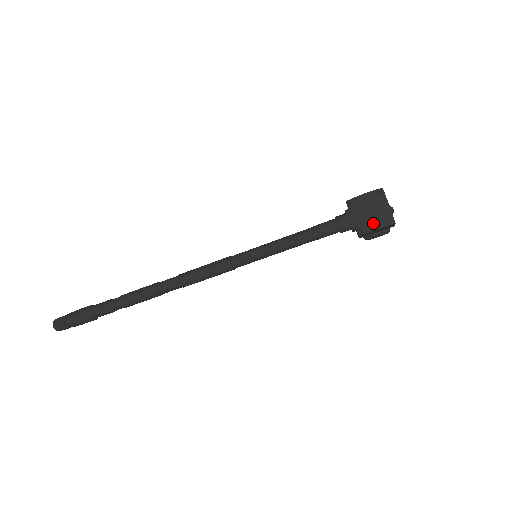
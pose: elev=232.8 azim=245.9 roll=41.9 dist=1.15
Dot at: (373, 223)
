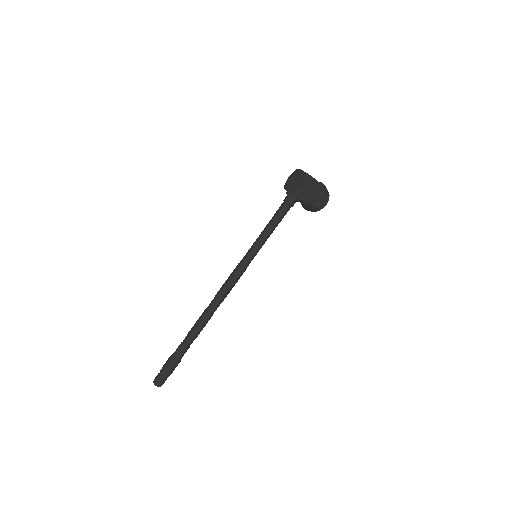
Dot at: (300, 184)
